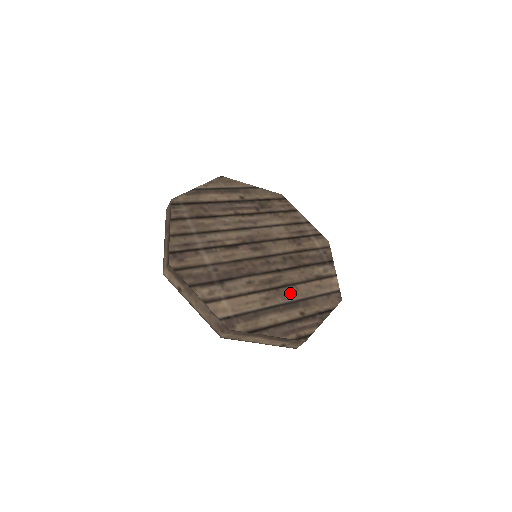
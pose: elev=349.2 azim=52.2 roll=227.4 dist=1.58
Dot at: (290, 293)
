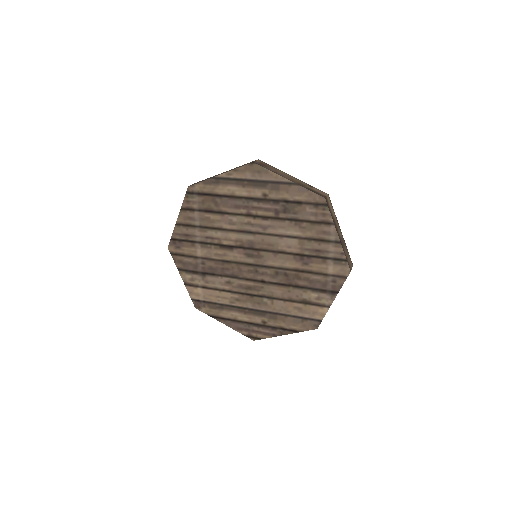
Dot at: (263, 303)
